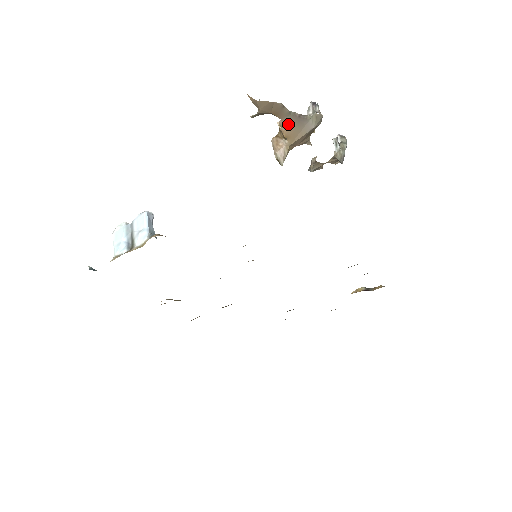
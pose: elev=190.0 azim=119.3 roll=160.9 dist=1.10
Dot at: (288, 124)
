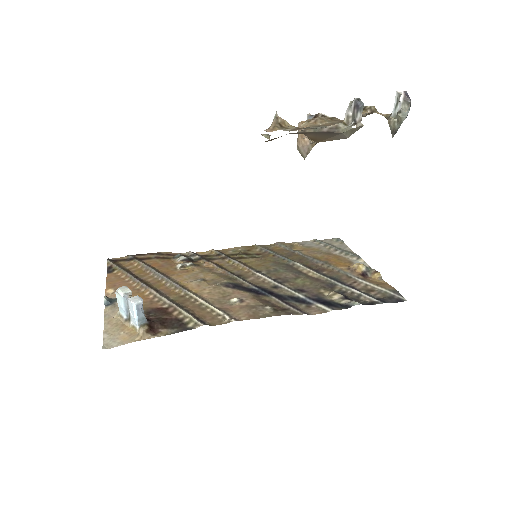
Dot at: (313, 134)
